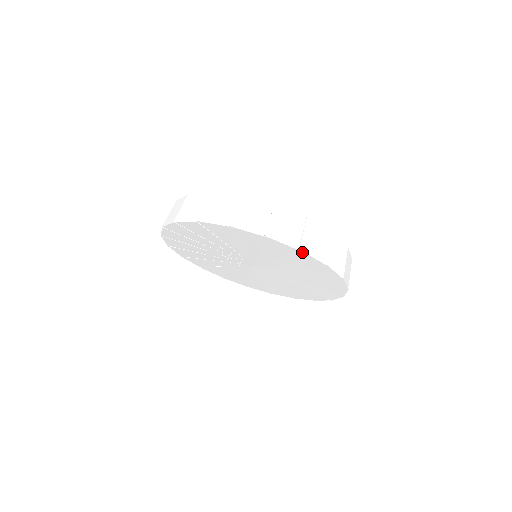
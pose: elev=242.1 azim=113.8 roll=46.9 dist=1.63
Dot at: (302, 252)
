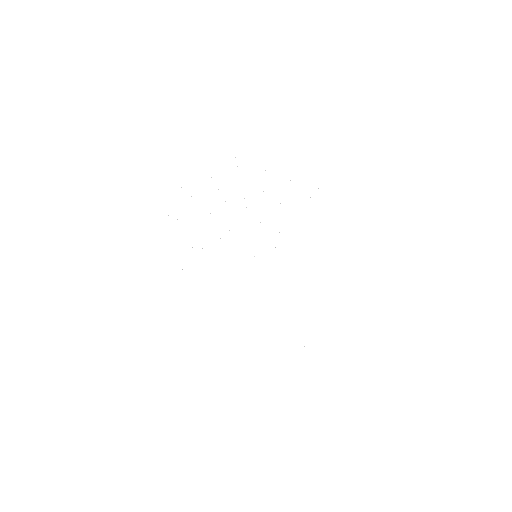
Dot at: (327, 185)
